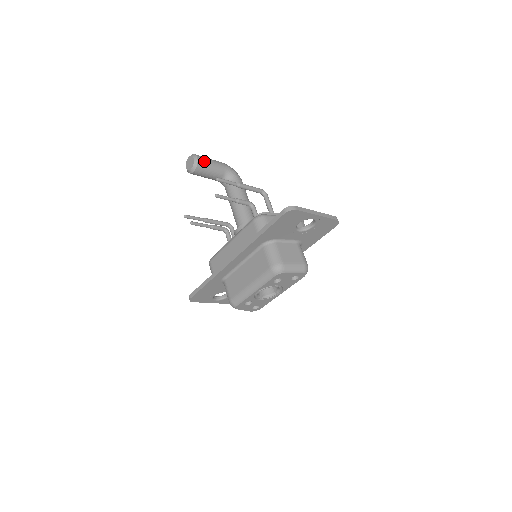
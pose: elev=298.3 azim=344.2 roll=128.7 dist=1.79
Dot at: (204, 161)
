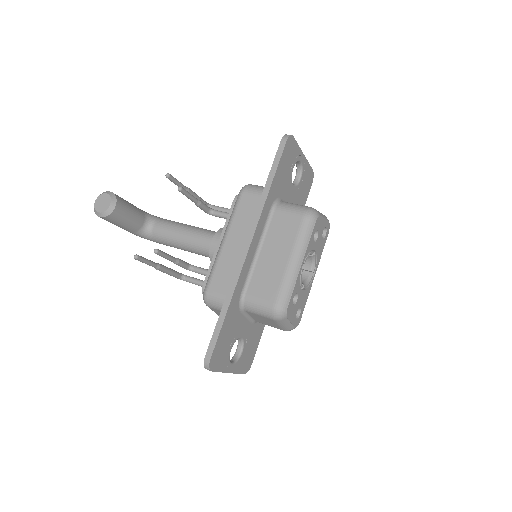
Dot at: (119, 197)
